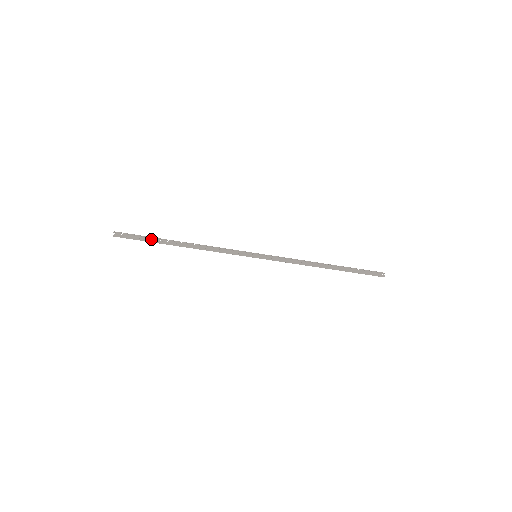
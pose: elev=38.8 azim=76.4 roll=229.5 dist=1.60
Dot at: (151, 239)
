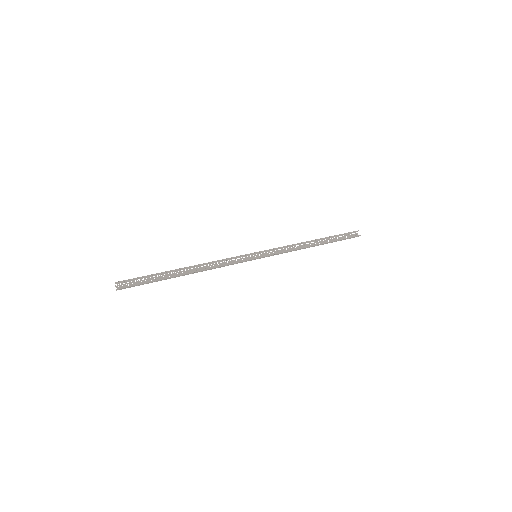
Dot at: (155, 274)
